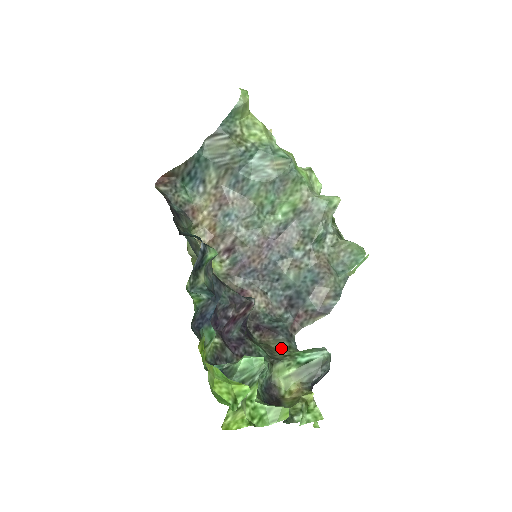
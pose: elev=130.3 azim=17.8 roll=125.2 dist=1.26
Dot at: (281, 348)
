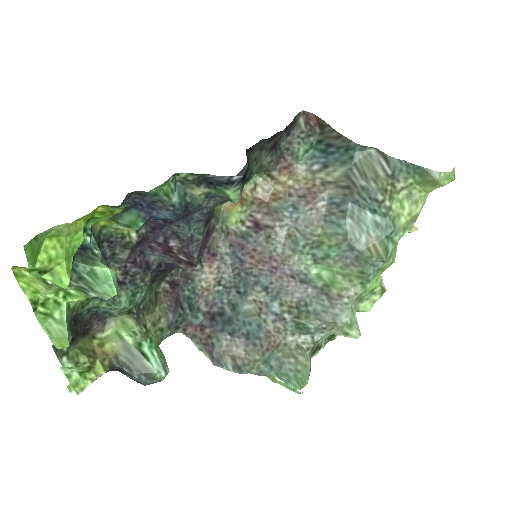
Dot at: (157, 319)
